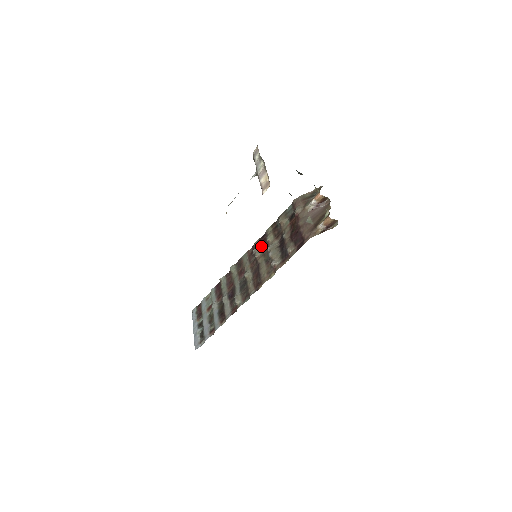
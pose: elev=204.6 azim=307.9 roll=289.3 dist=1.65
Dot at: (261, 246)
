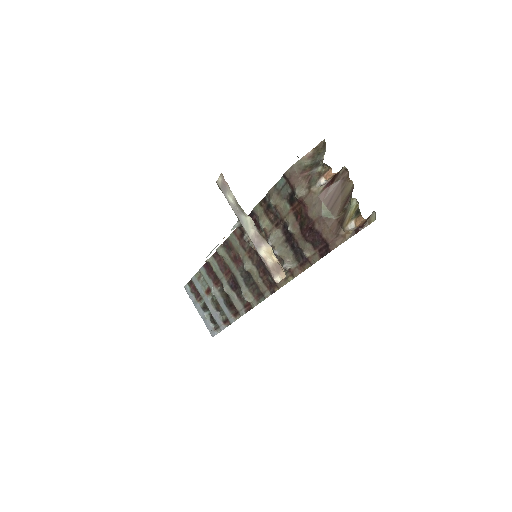
Dot at: occluded
